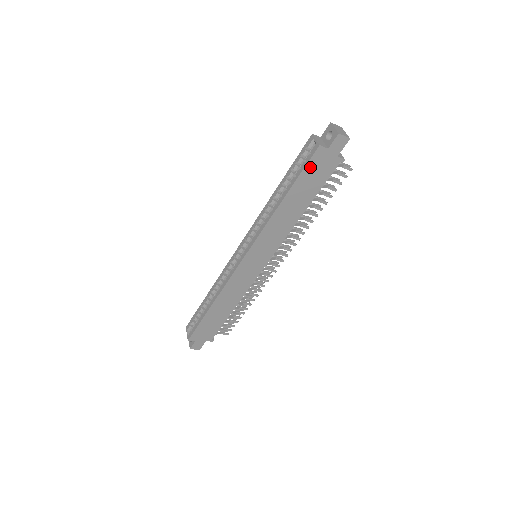
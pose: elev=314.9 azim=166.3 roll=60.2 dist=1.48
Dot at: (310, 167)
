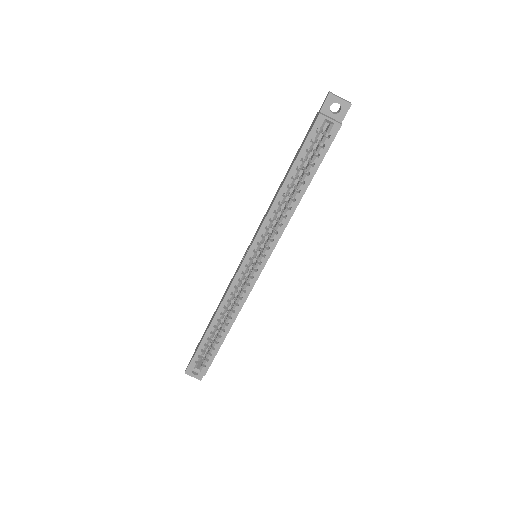
Dot at: (328, 149)
